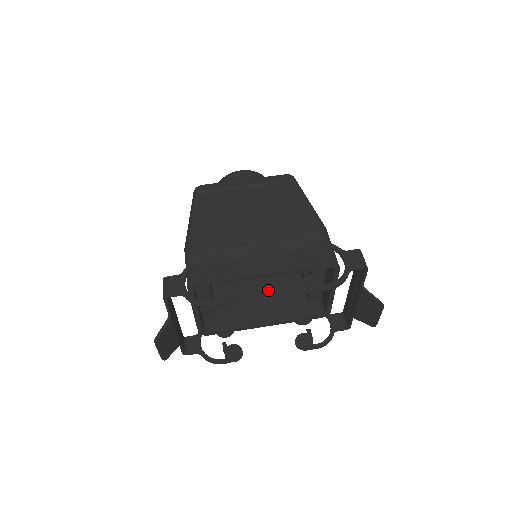
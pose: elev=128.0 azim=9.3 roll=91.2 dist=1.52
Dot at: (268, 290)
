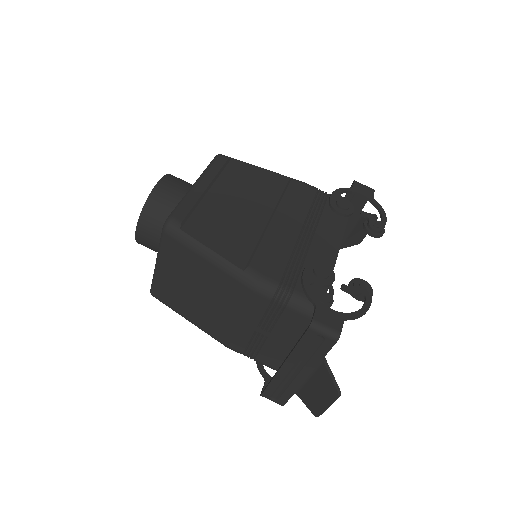
Dot at: occluded
